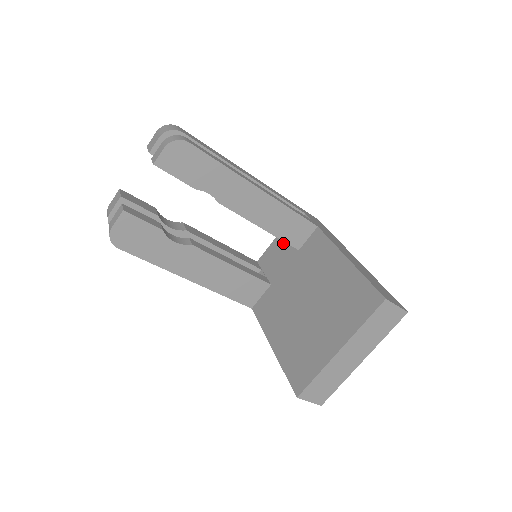
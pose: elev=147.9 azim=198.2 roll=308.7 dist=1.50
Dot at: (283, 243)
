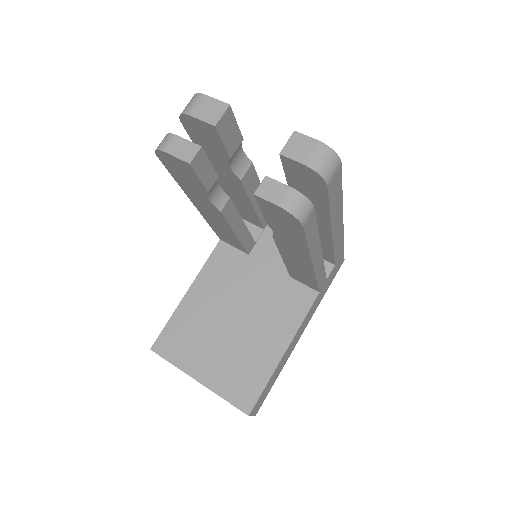
Dot at: occluded
